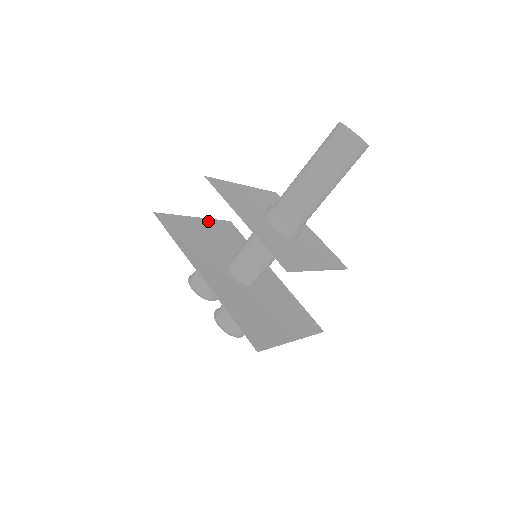
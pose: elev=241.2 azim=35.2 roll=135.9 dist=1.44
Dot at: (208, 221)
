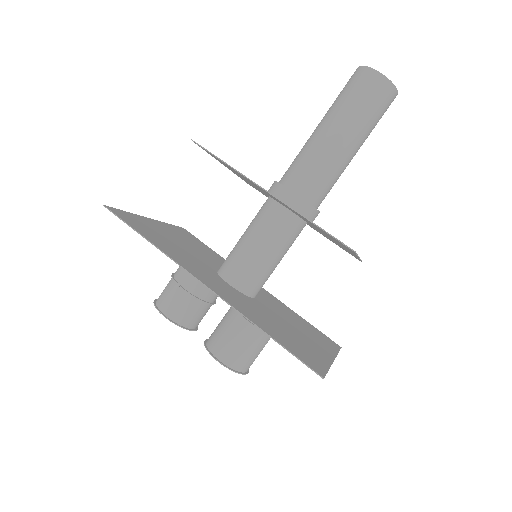
Dot at: (164, 224)
